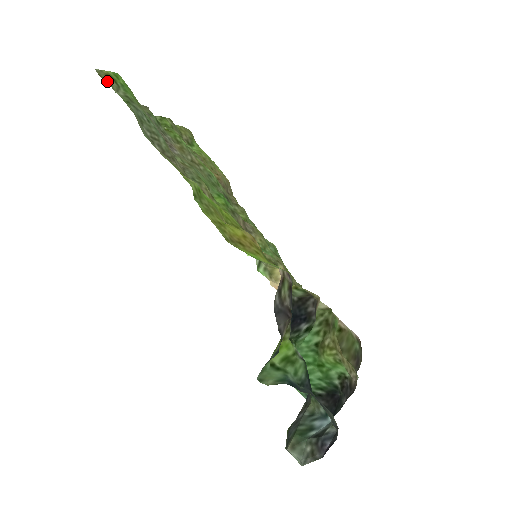
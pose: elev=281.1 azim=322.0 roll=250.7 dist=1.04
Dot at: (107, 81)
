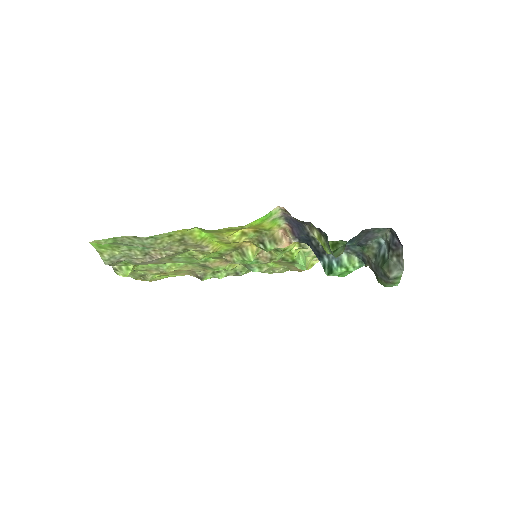
Dot at: occluded
